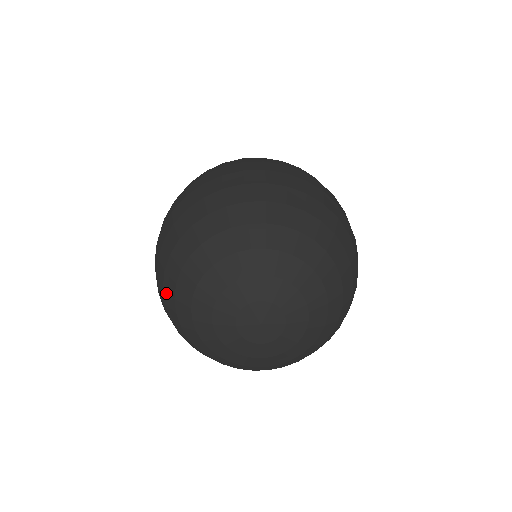
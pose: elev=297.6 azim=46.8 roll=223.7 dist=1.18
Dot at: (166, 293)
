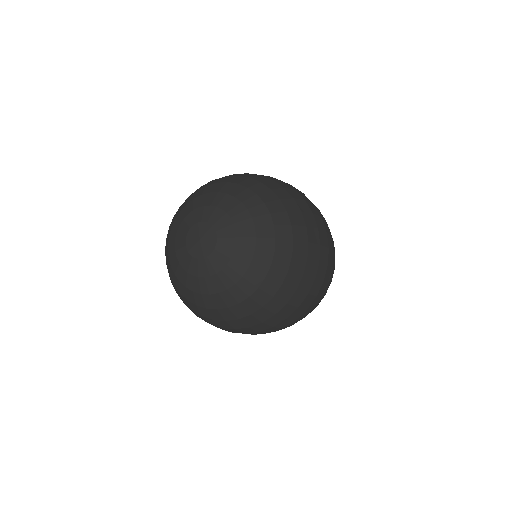
Dot at: occluded
